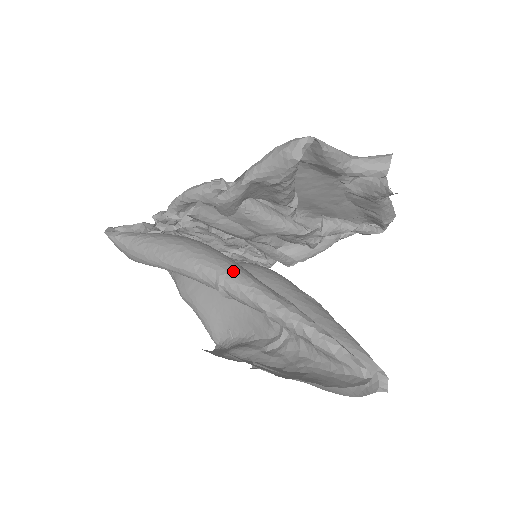
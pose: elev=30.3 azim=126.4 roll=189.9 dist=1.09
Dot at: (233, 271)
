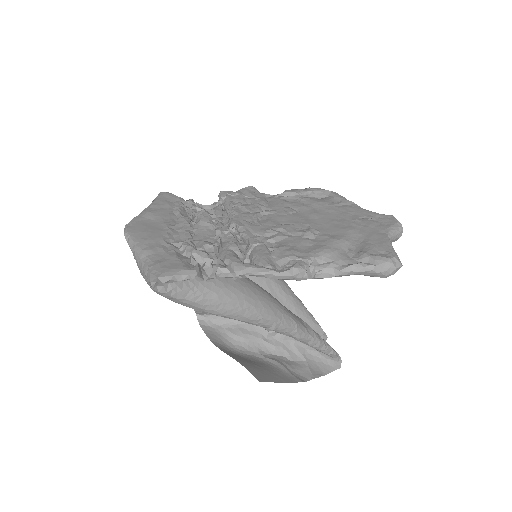
Dot at: (284, 318)
